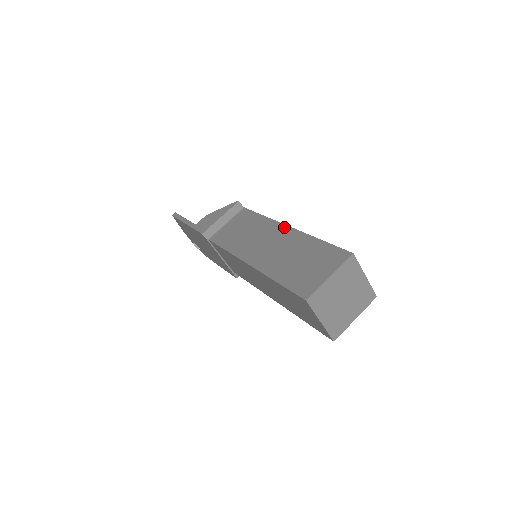
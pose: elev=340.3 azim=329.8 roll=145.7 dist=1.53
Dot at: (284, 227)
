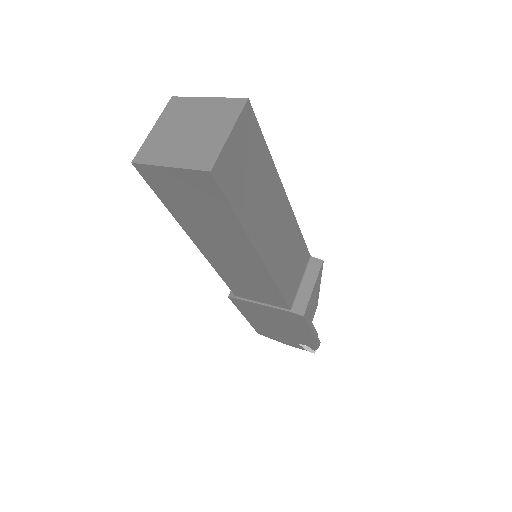
Dot at: occluded
